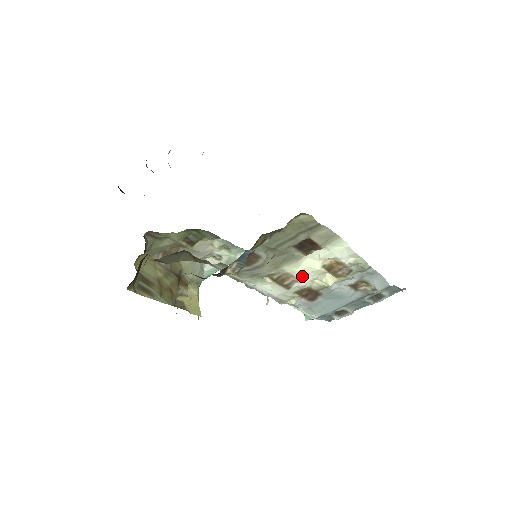
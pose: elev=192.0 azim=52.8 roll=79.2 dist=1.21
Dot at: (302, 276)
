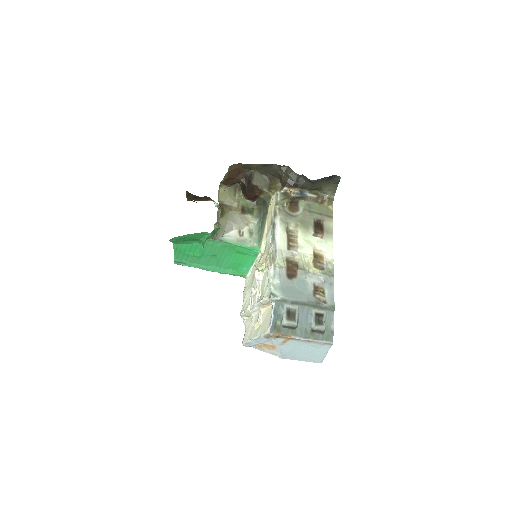
Dot at: (301, 247)
